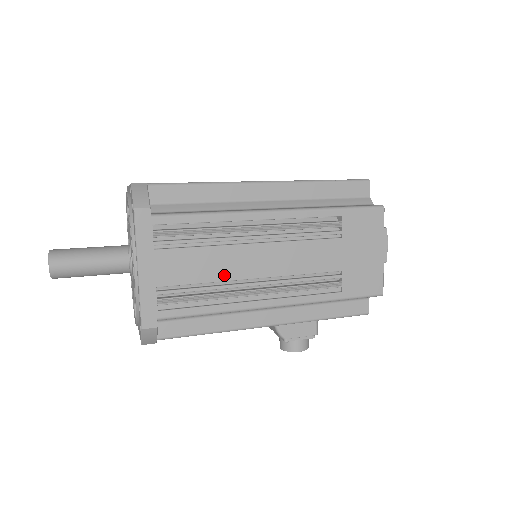
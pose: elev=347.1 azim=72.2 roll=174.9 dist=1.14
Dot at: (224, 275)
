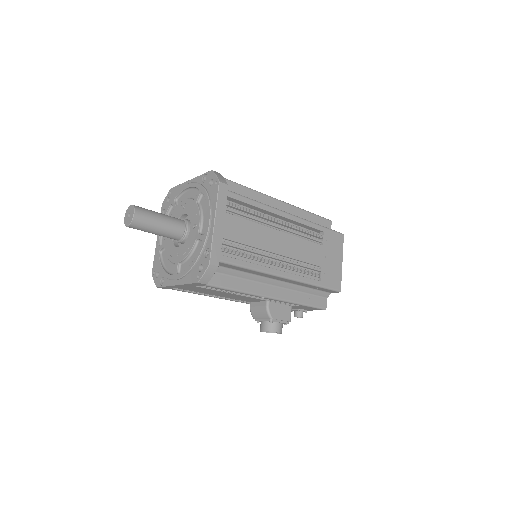
Dot at: (260, 244)
